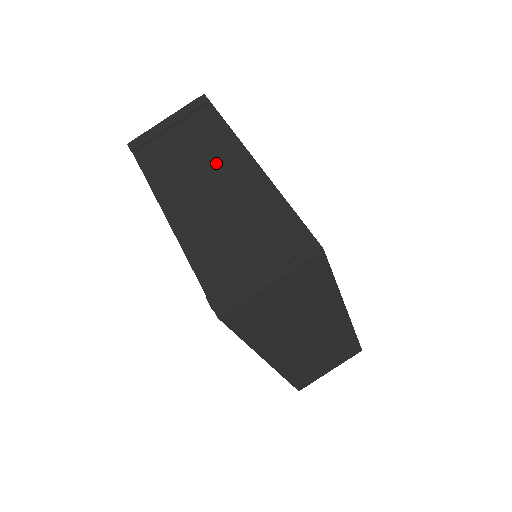
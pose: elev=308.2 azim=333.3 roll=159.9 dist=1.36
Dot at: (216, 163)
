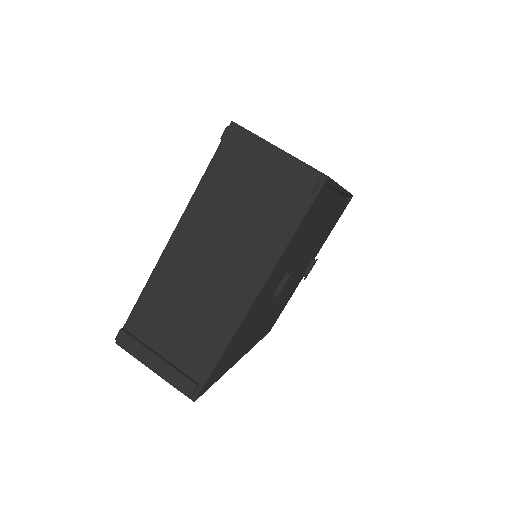
Dot at: (240, 257)
